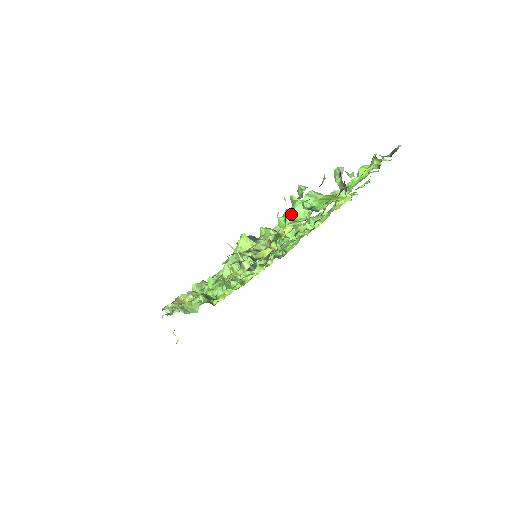
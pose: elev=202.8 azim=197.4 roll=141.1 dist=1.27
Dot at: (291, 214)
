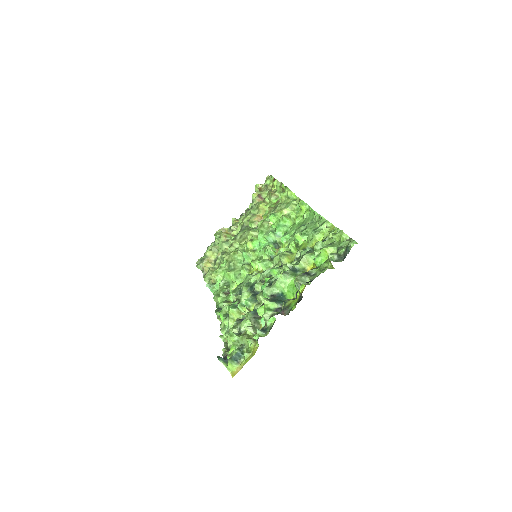
Dot at: occluded
